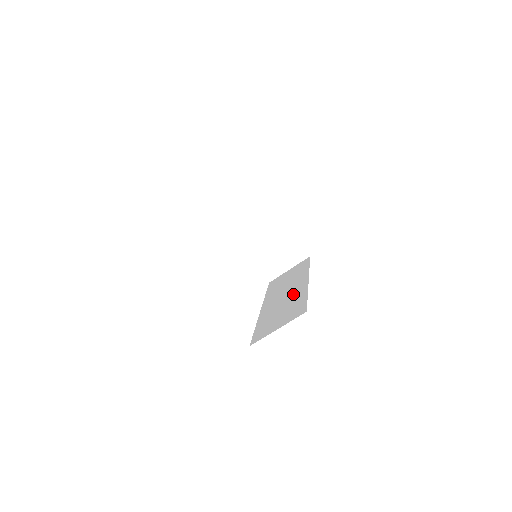
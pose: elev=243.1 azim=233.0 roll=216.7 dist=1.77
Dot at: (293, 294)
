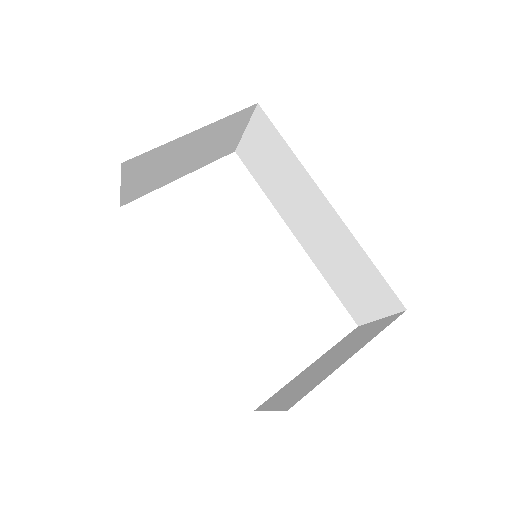
Dot at: (333, 236)
